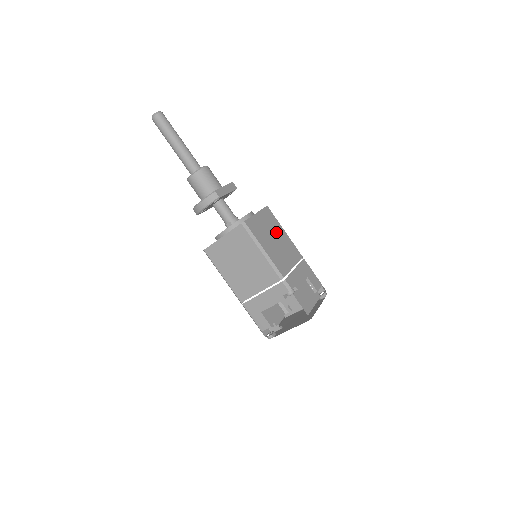
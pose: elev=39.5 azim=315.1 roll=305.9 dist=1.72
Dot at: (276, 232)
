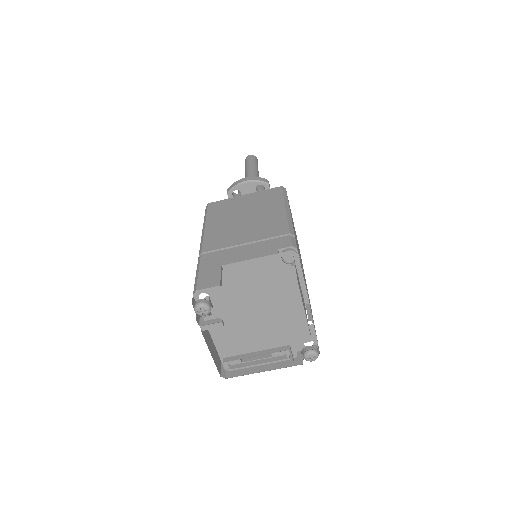
Dot at: occluded
